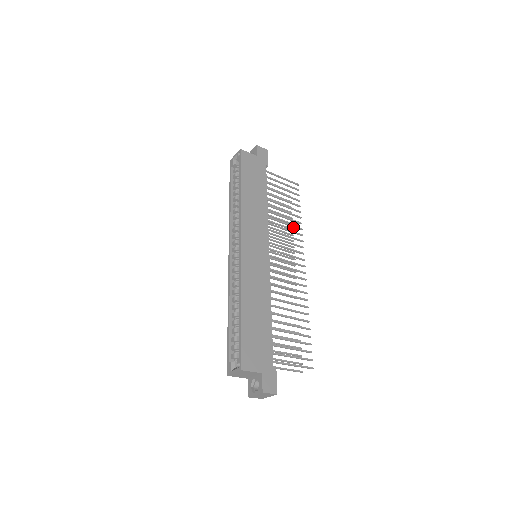
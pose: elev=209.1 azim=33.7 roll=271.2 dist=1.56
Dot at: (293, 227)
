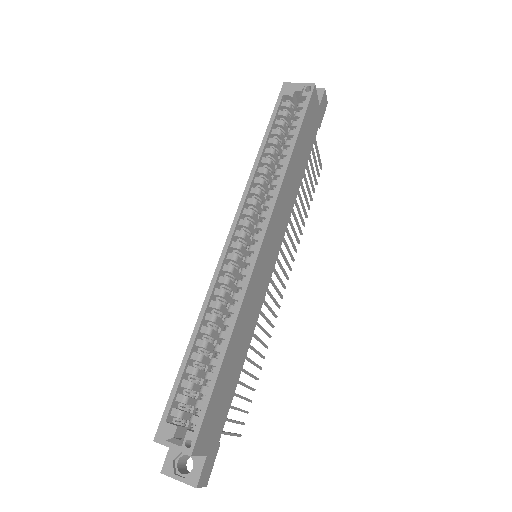
Dot at: (298, 227)
